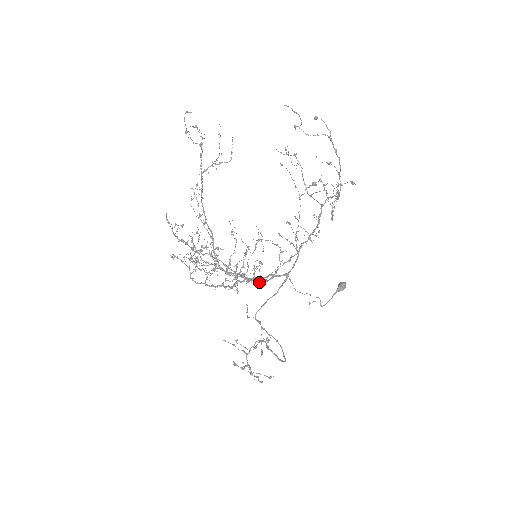
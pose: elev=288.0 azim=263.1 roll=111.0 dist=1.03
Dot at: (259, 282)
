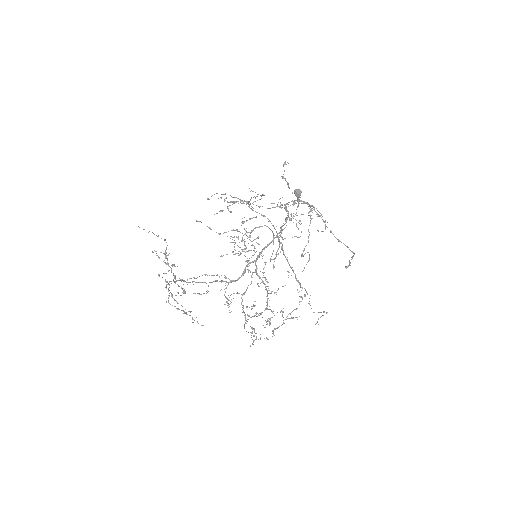
Dot at: (296, 279)
